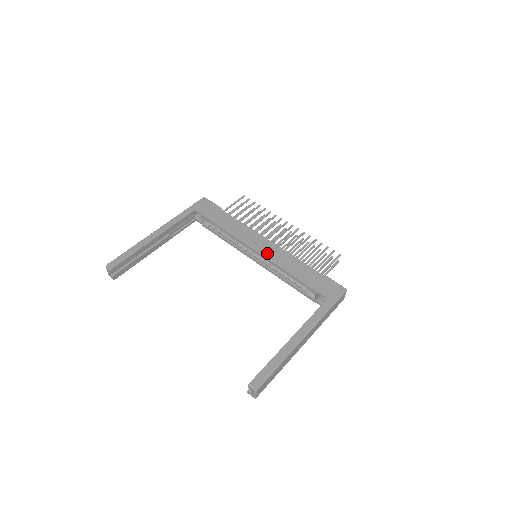
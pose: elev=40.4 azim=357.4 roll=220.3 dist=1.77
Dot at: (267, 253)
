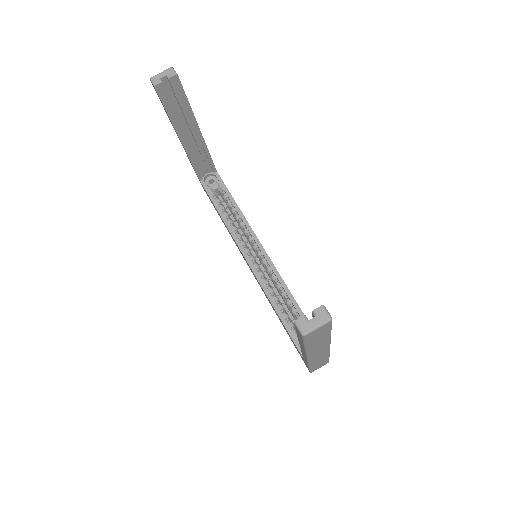
Dot at: occluded
